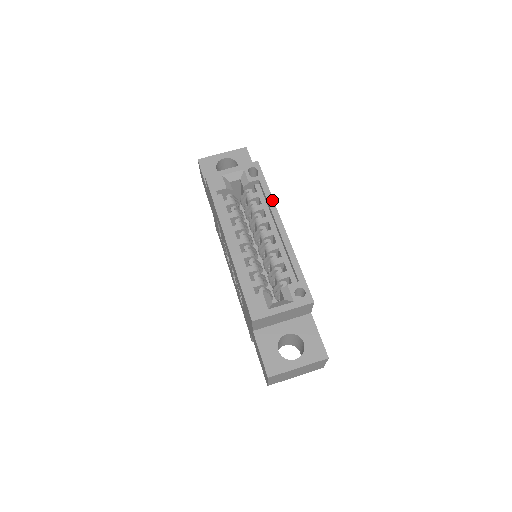
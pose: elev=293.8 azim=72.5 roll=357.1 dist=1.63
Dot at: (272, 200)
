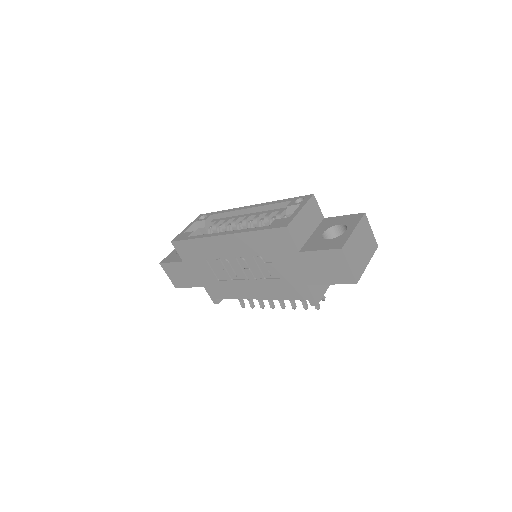
Dot at: (229, 210)
